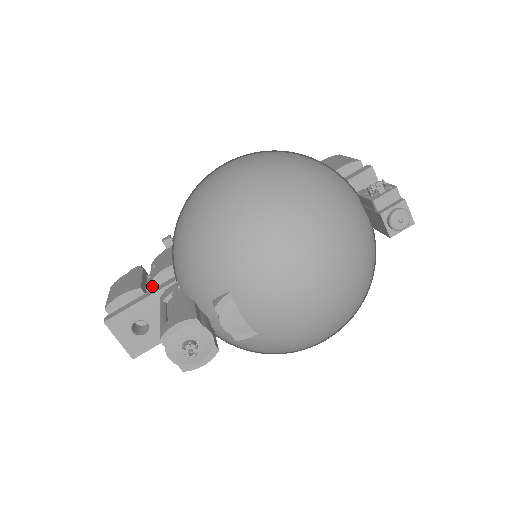
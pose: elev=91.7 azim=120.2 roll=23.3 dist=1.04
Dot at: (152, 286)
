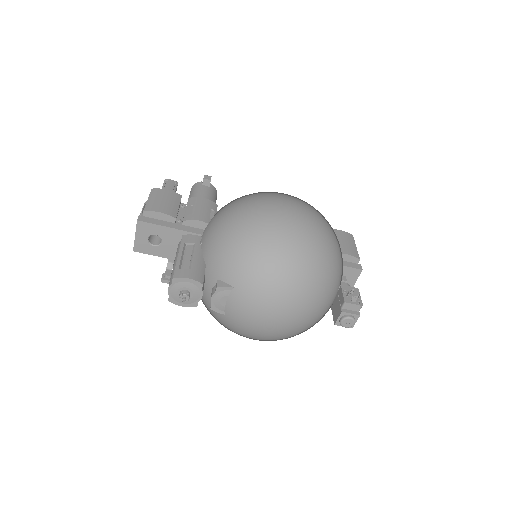
Dot at: (183, 223)
